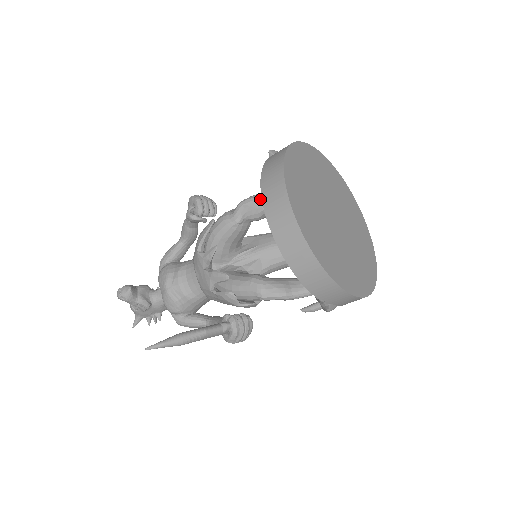
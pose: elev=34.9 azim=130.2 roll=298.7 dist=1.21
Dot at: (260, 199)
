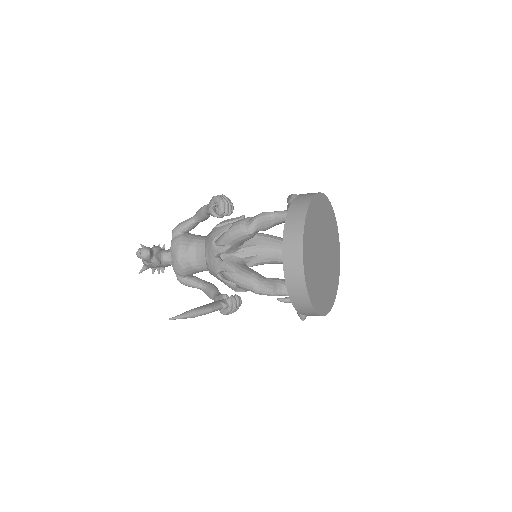
Dot at: (271, 217)
